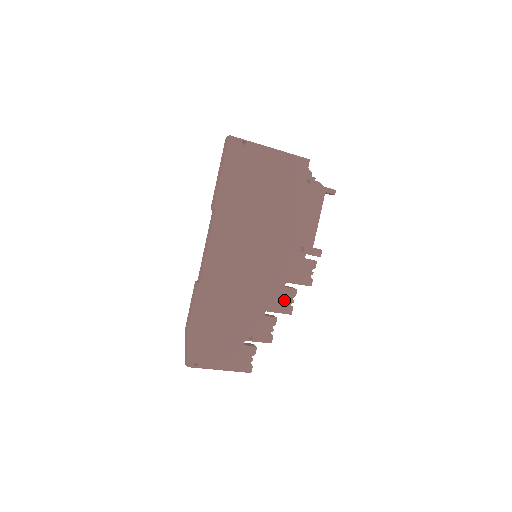
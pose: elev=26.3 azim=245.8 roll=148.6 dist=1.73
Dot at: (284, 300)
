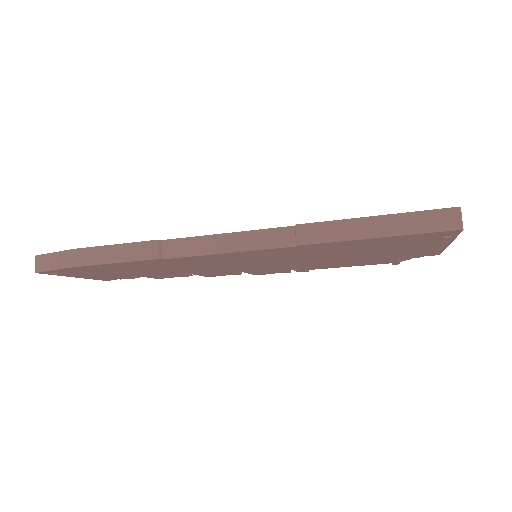
Dot at: (219, 274)
